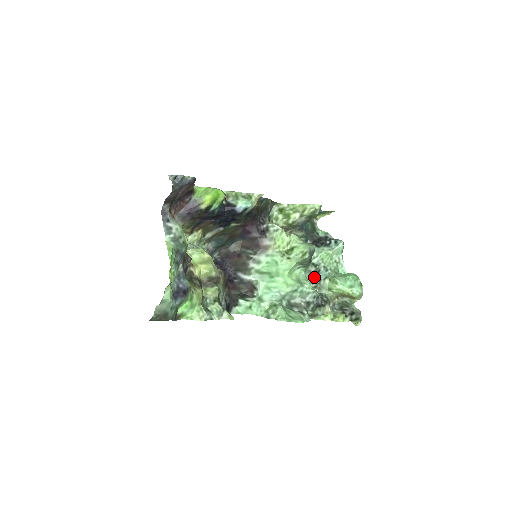
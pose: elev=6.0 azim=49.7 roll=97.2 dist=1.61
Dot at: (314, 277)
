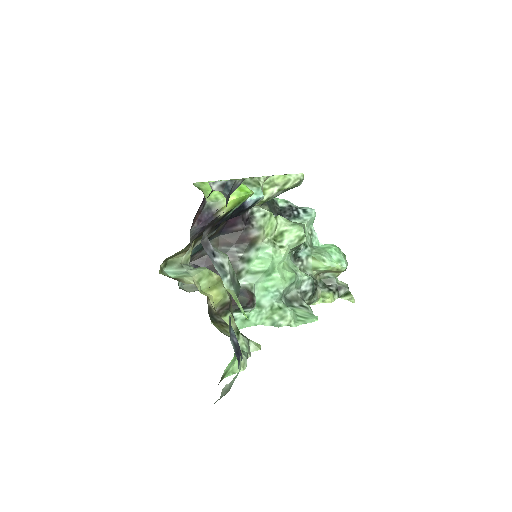
Dot at: (294, 258)
